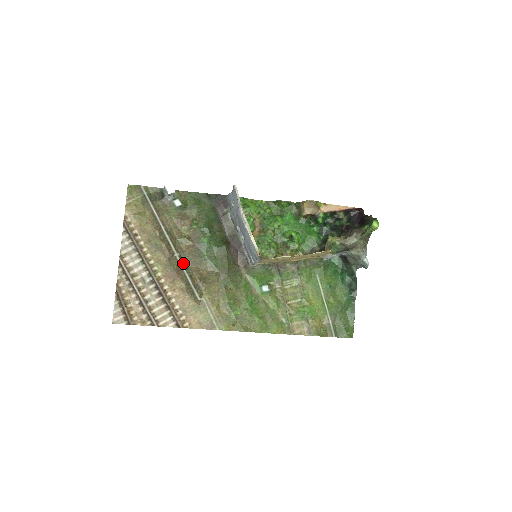
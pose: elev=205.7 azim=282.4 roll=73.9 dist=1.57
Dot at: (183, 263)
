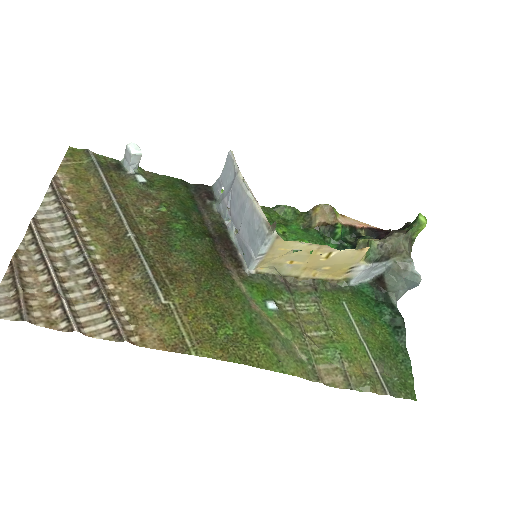
Dot at: (140, 248)
